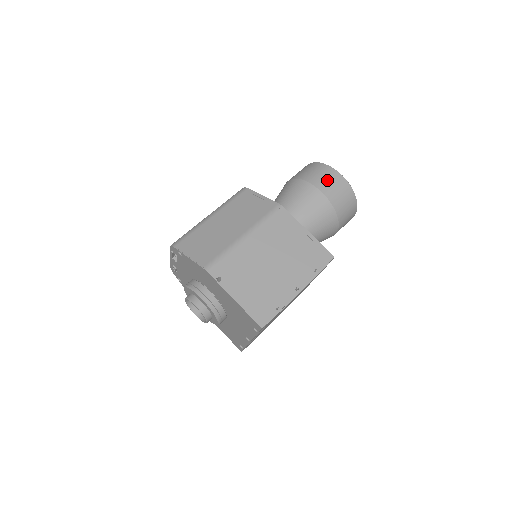
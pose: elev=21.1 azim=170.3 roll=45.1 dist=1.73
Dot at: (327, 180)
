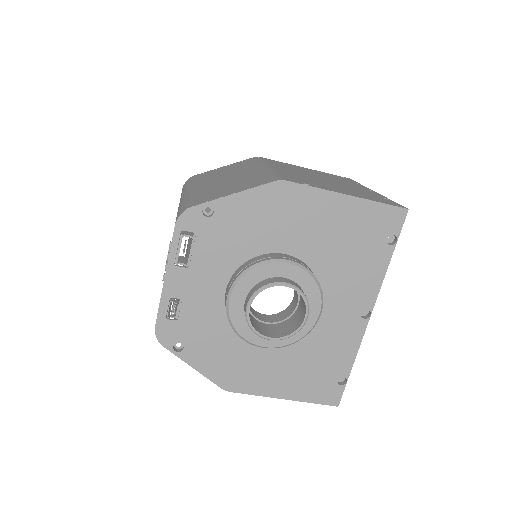
Dot at: occluded
